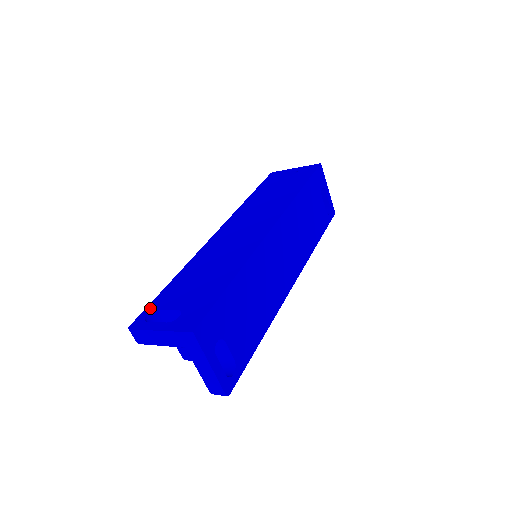
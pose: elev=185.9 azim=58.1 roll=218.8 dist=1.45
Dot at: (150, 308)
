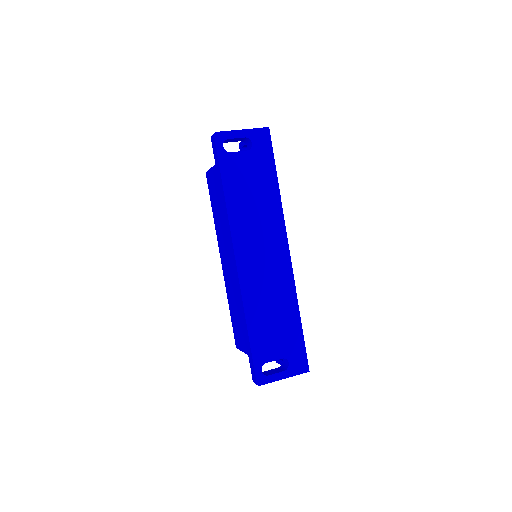
Dot at: (258, 364)
